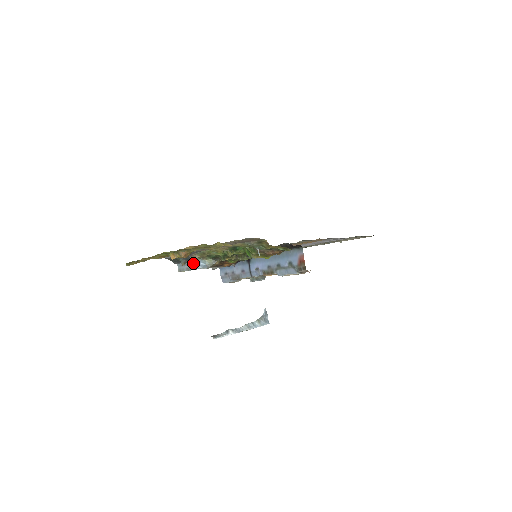
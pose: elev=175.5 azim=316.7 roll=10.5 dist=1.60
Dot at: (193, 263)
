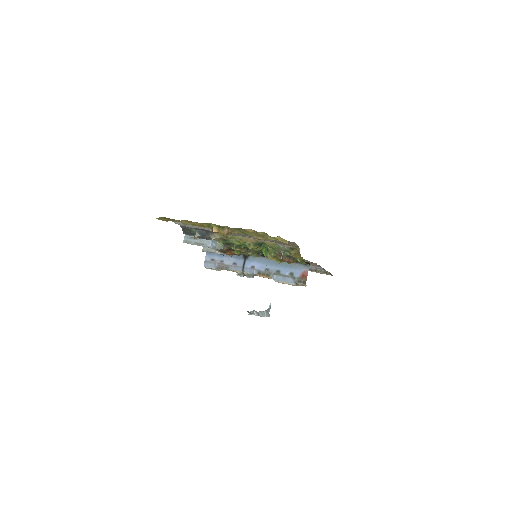
Dot at: (205, 240)
